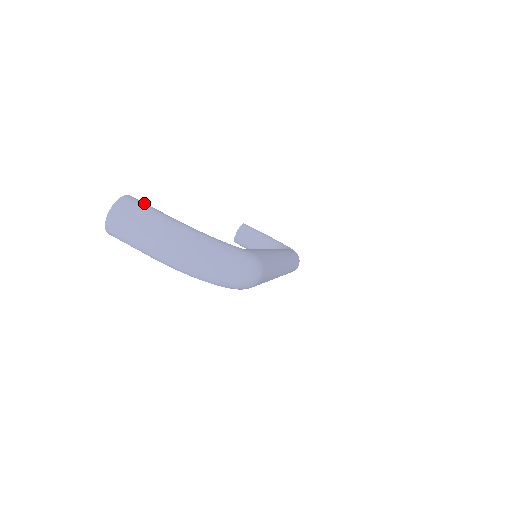
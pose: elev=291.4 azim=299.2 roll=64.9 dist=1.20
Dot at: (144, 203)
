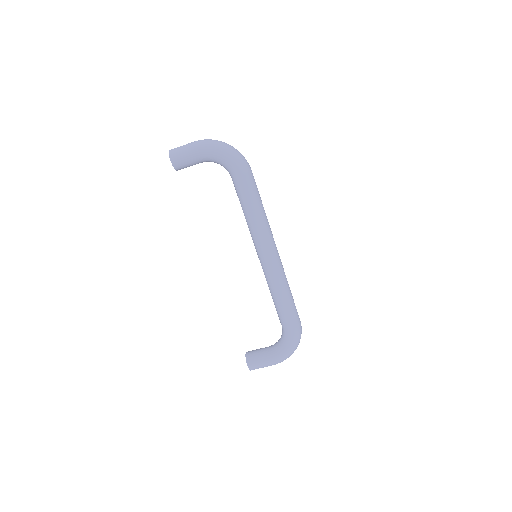
Dot at: (256, 365)
